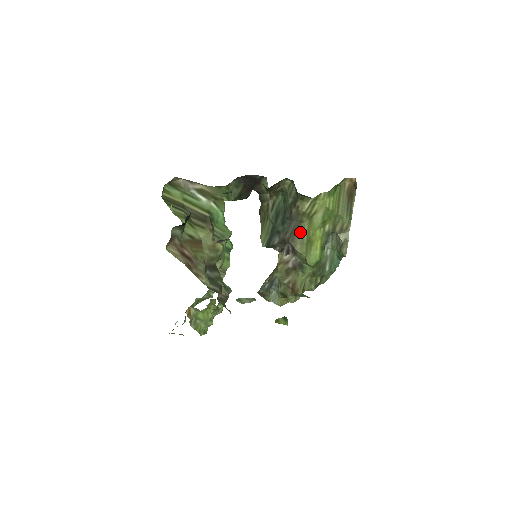
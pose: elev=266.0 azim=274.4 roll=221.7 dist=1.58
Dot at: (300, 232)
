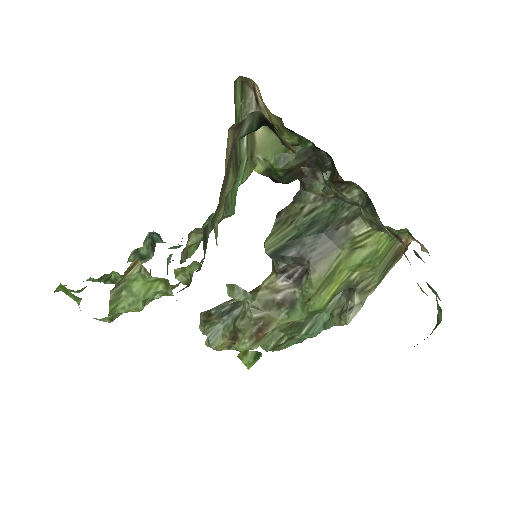
Dot at: (330, 259)
